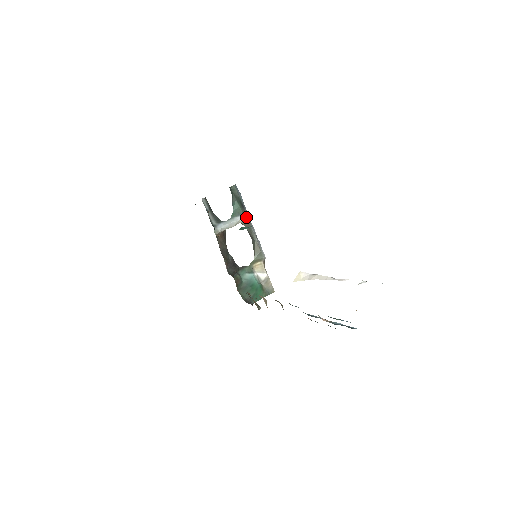
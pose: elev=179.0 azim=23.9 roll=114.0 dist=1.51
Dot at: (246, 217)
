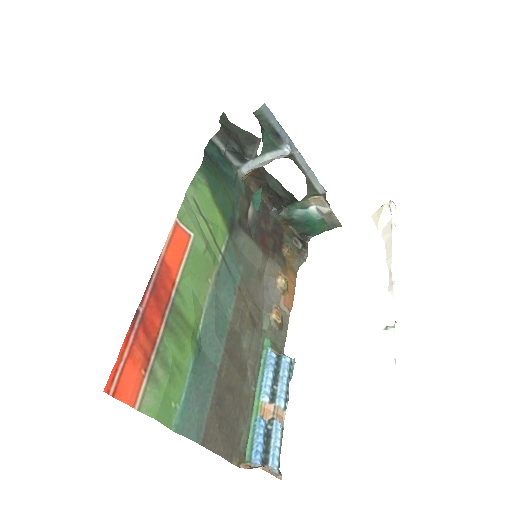
Dot at: (282, 154)
